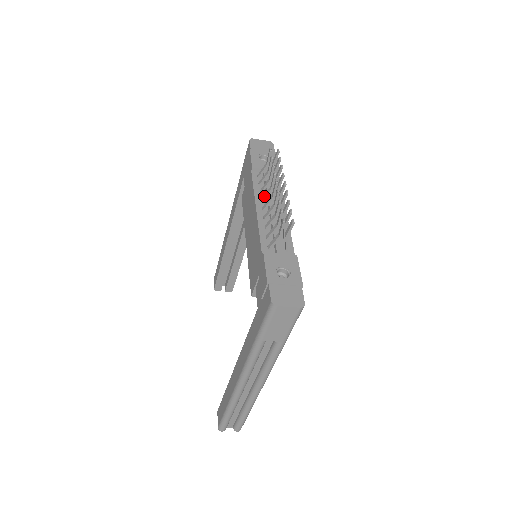
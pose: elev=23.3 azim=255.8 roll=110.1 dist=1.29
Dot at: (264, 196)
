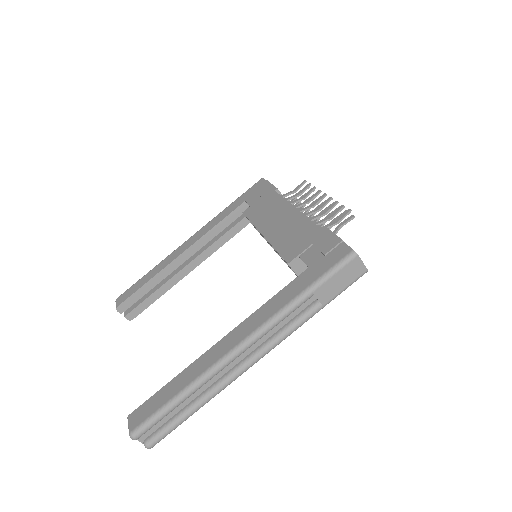
Dot at: (299, 205)
